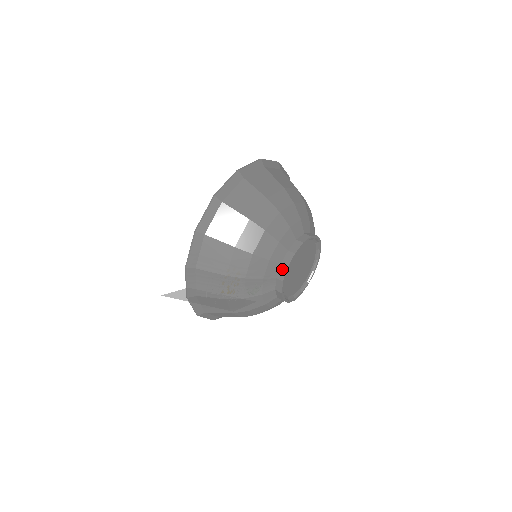
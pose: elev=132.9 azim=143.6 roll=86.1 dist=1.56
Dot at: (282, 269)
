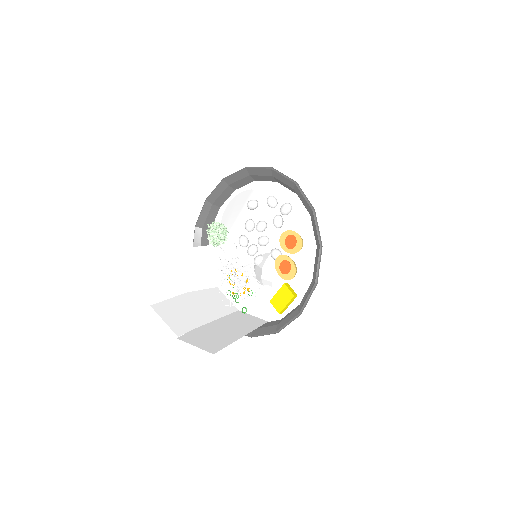
Dot at: occluded
